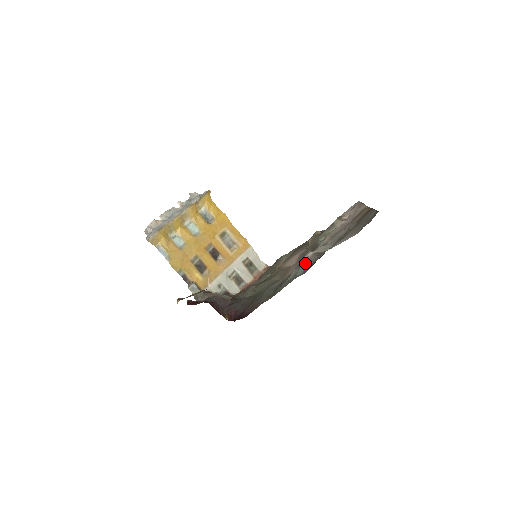
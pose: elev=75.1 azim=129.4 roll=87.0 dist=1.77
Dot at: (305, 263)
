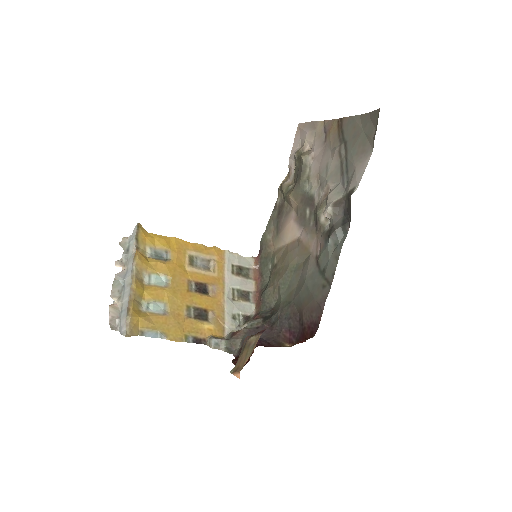
Dot at: (334, 223)
